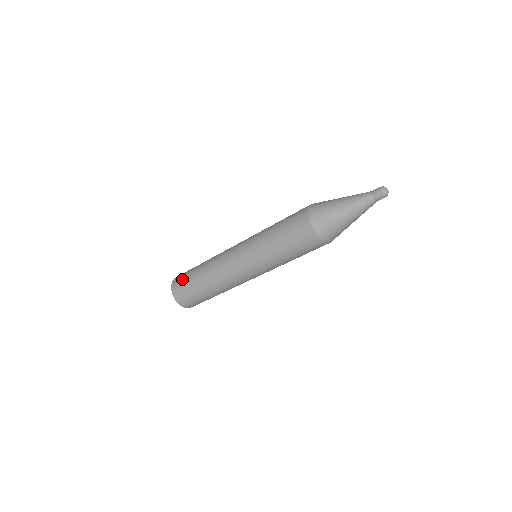
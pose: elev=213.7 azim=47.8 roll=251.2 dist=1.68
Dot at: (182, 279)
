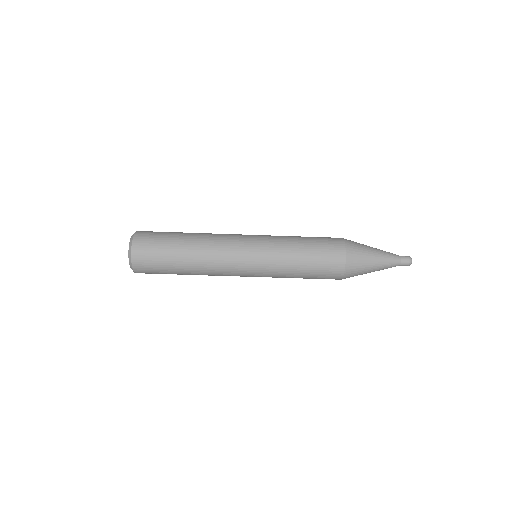
Dot at: (155, 235)
